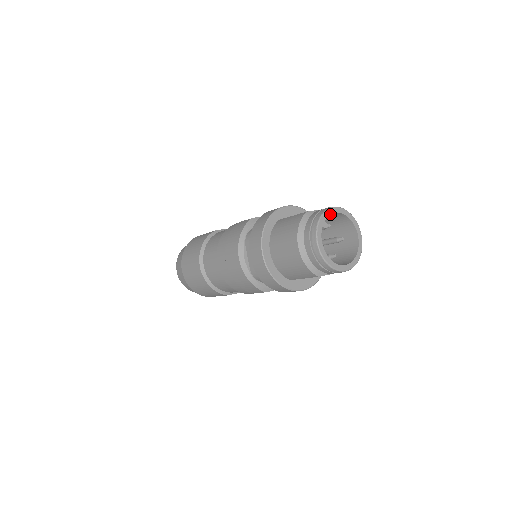
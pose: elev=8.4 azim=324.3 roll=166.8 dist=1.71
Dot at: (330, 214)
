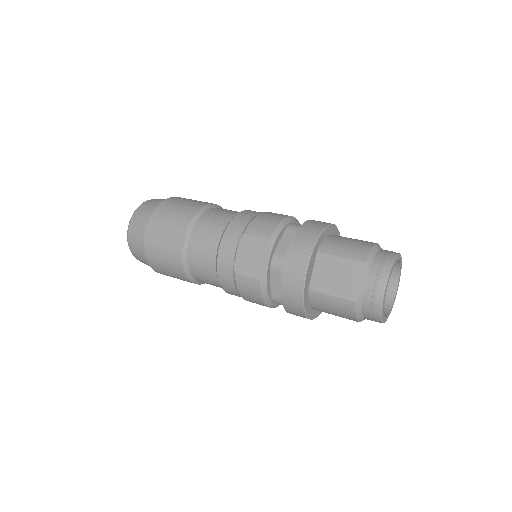
Dot at: occluded
